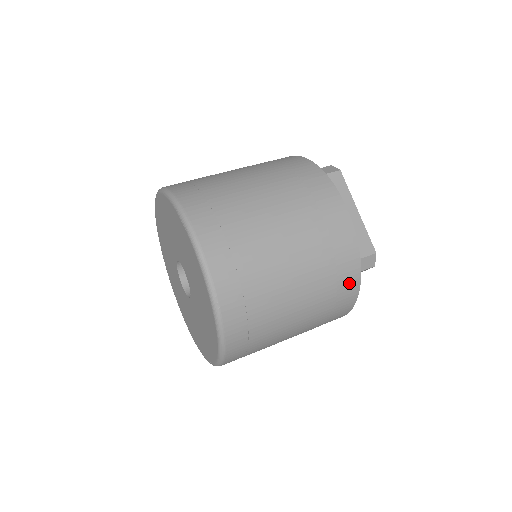
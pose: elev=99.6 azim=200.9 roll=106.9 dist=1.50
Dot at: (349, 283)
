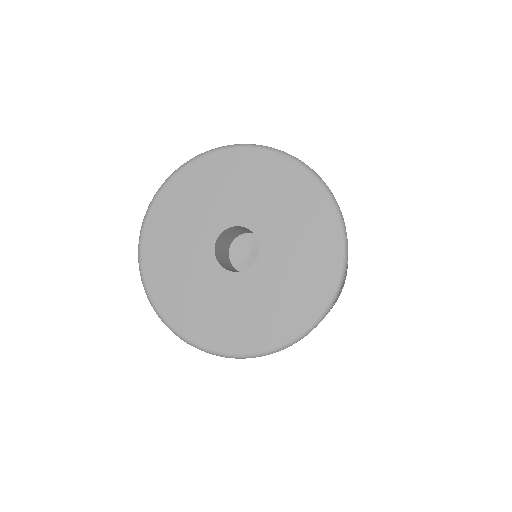
Dot at: occluded
